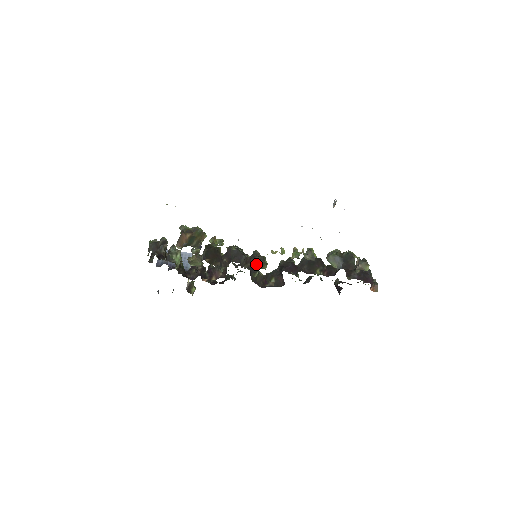
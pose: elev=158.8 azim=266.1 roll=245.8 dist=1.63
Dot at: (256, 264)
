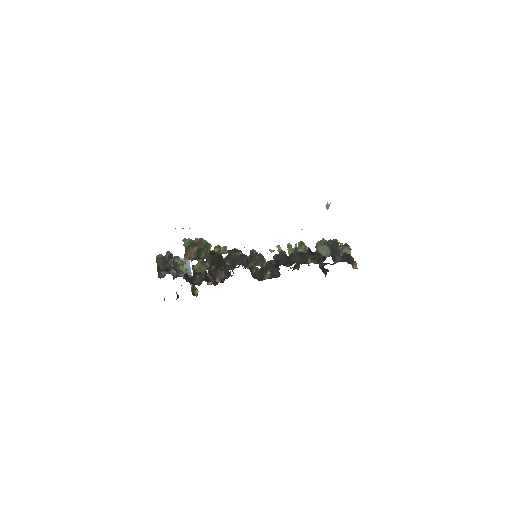
Dot at: (257, 263)
